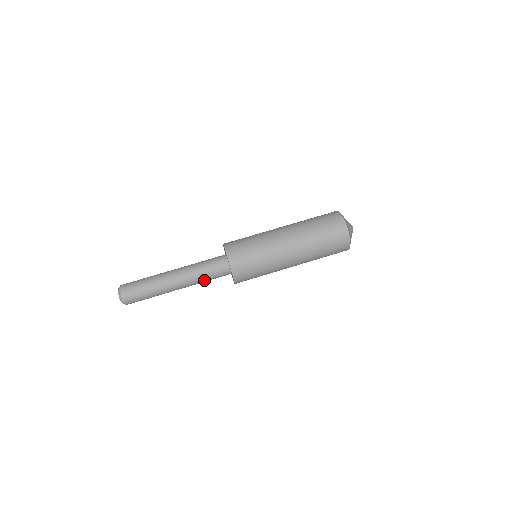
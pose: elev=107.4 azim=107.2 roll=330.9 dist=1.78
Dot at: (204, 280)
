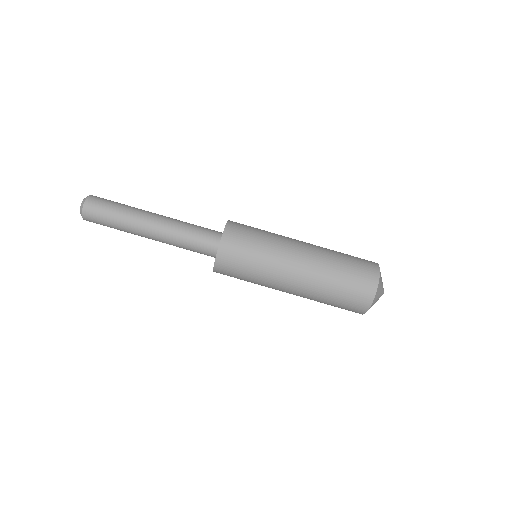
Dot at: occluded
